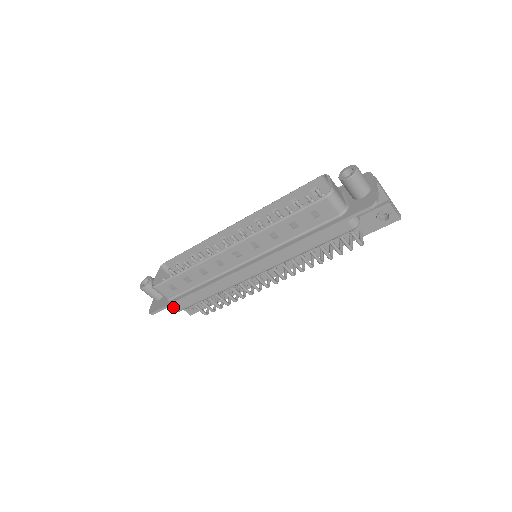
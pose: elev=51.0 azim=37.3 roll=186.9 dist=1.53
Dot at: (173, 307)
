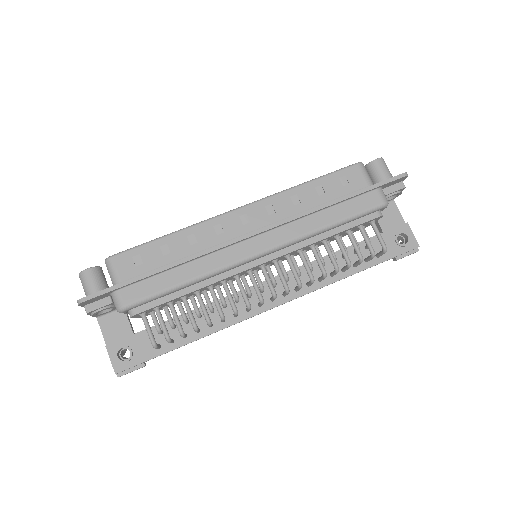
Dot at: (121, 295)
